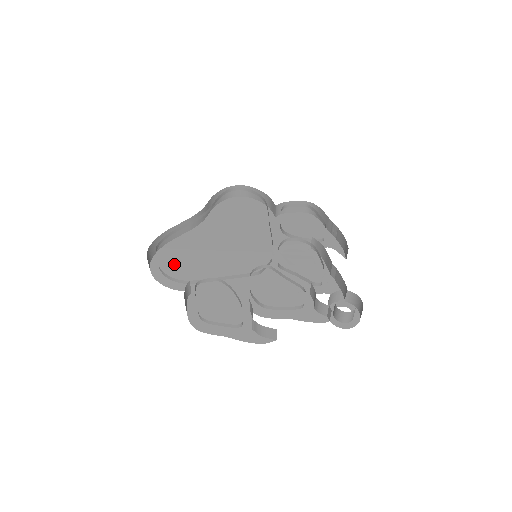
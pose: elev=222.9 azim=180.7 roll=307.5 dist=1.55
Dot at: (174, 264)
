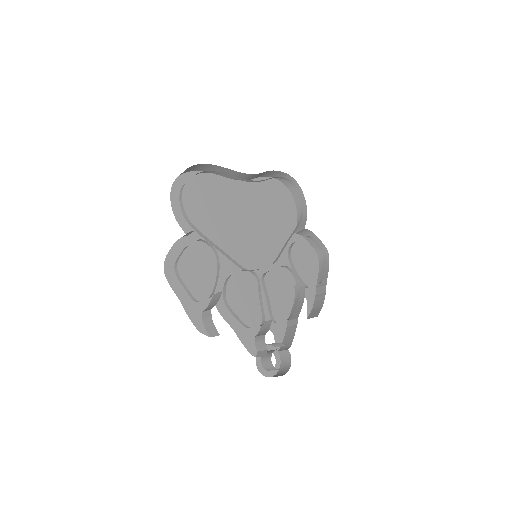
Dot at: (195, 198)
